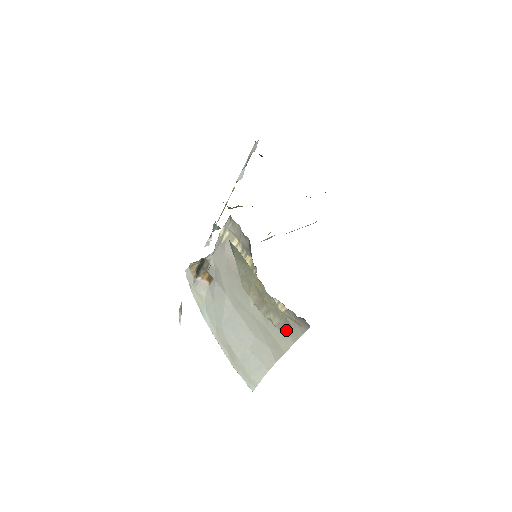
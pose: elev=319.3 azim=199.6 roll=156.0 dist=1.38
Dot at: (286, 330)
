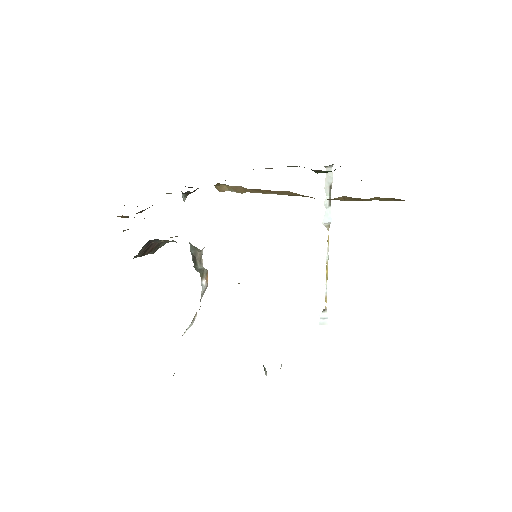
Dot at: occluded
